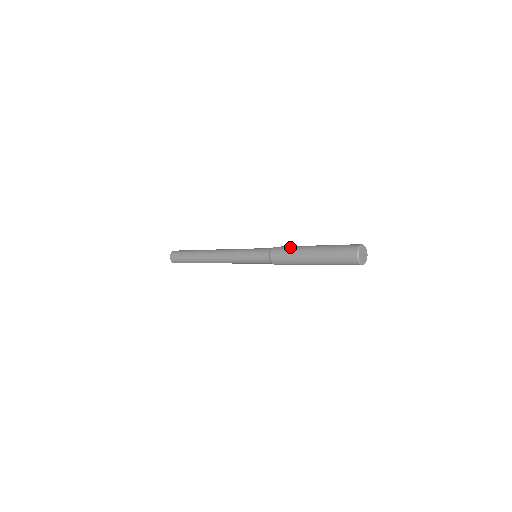
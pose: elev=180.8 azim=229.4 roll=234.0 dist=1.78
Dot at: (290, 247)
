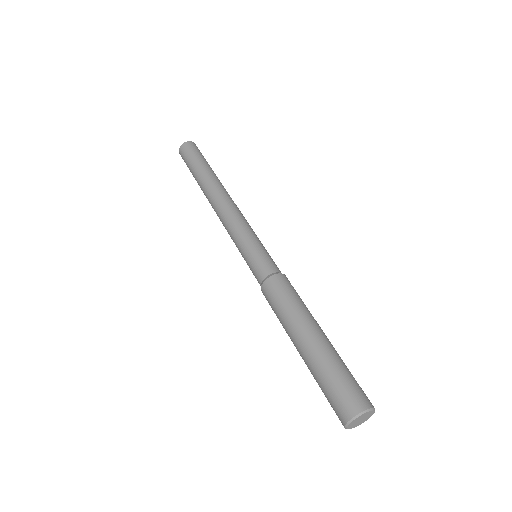
Dot at: (288, 302)
